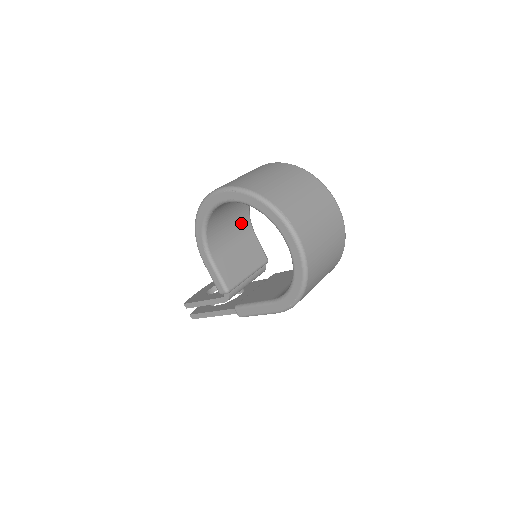
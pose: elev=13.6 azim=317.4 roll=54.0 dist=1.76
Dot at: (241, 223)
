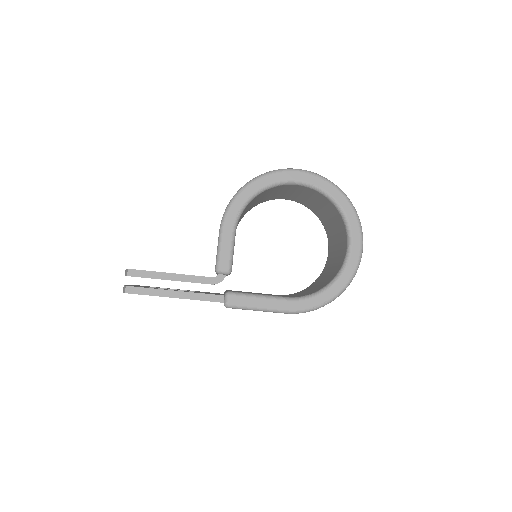
Dot at: (239, 221)
